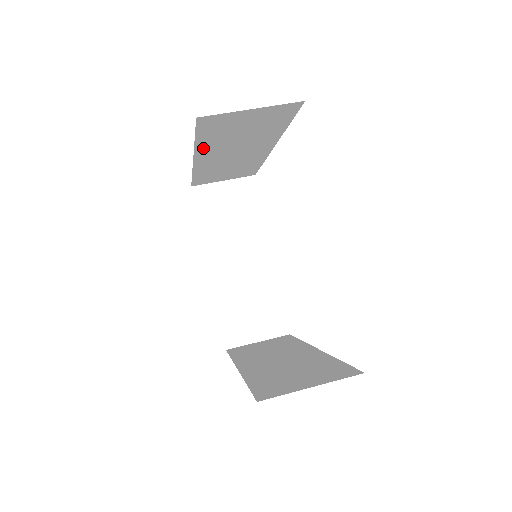
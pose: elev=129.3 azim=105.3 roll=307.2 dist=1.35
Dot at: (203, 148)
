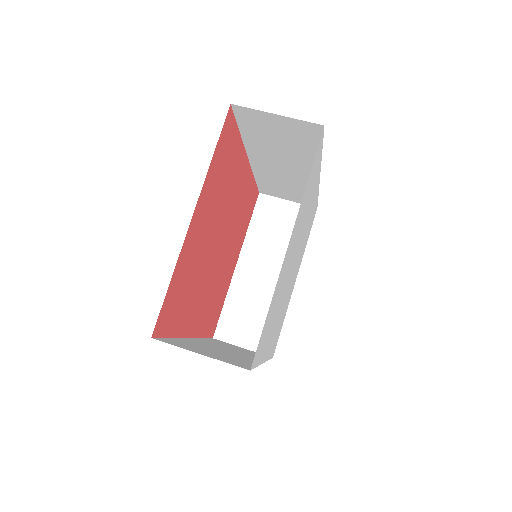
Dot at: (251, 145)
